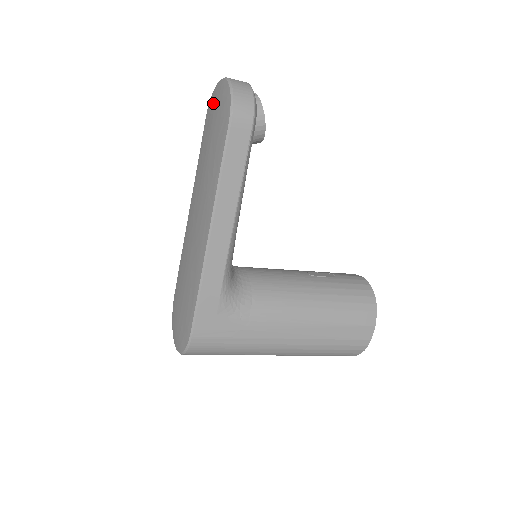
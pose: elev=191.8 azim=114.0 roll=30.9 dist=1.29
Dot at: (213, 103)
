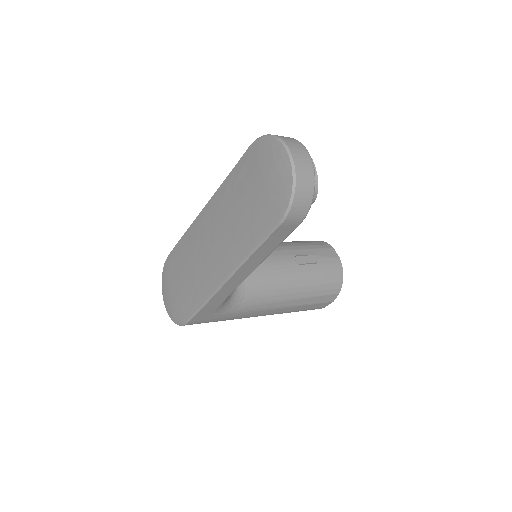
Dot at: (265, 158)
